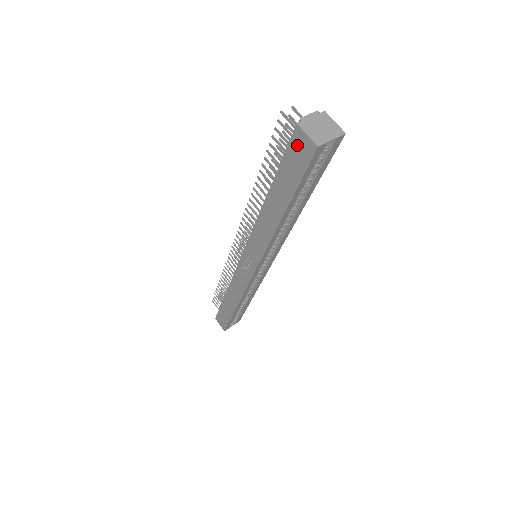
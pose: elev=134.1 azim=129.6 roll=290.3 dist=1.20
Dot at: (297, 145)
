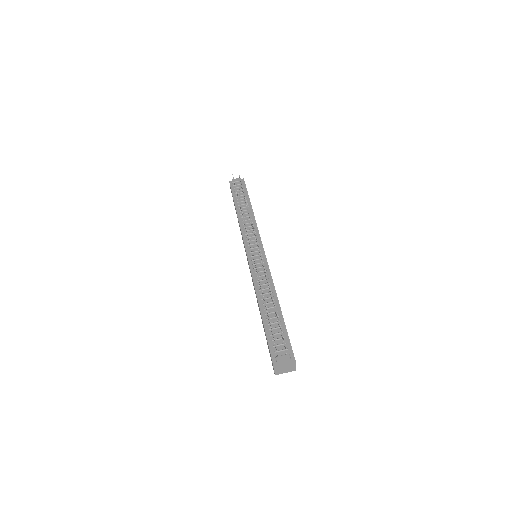
Dot at: (271, 359)
